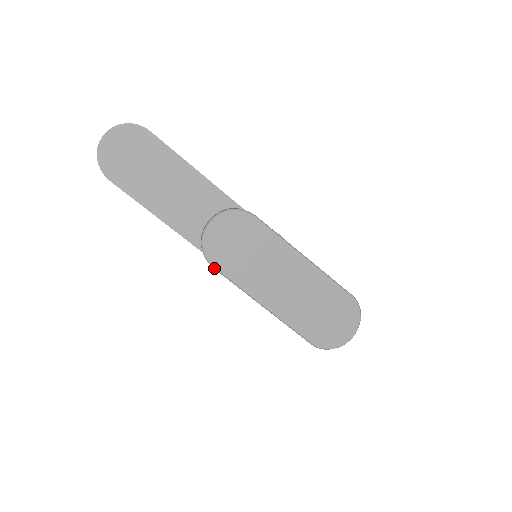
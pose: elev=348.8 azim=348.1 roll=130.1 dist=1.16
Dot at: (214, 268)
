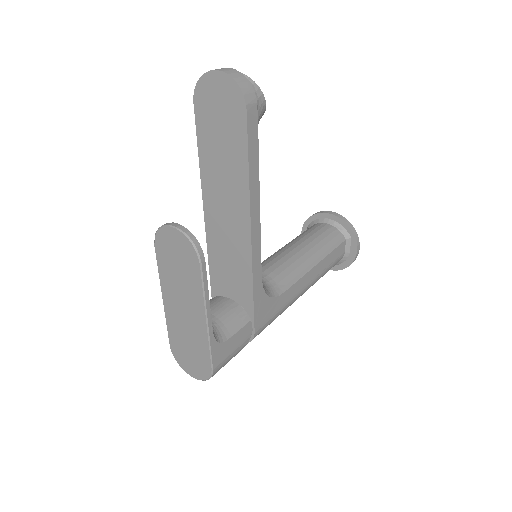
Dot at: (155, 246)
